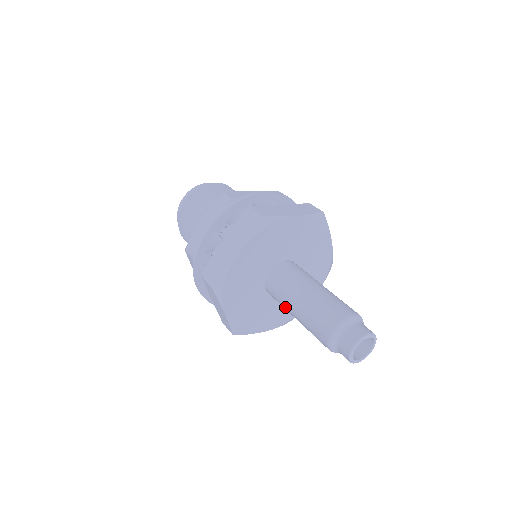
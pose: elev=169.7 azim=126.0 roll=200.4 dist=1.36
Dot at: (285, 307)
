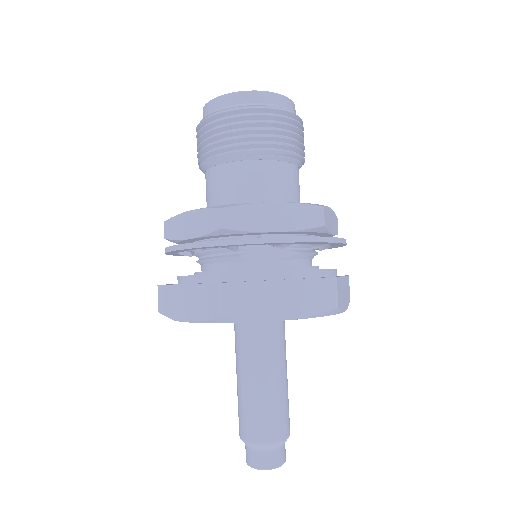
Dot at: occluded
